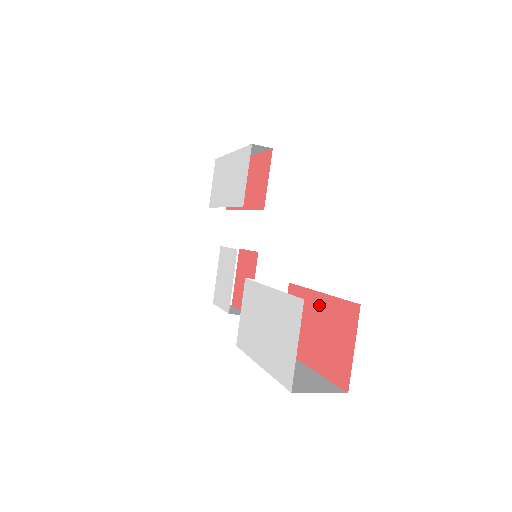
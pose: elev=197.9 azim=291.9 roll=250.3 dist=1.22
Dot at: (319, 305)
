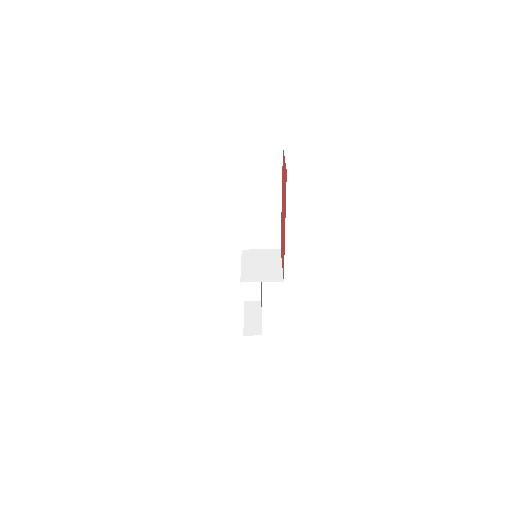
Dot at: (282, 203)
